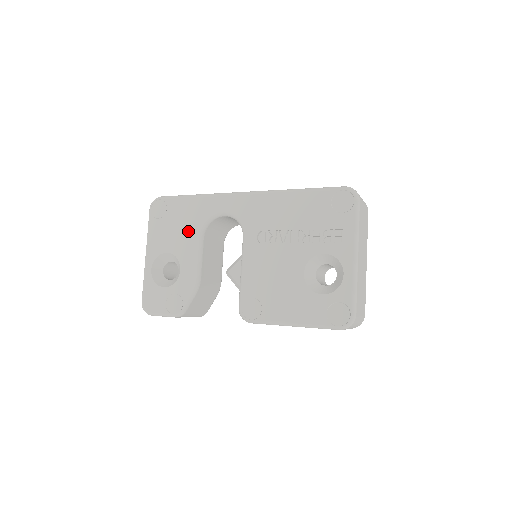
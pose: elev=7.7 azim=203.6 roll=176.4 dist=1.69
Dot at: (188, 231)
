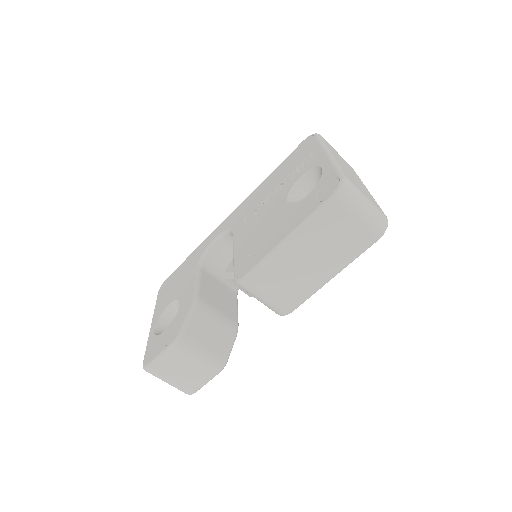
Dot at: (187, 274)
